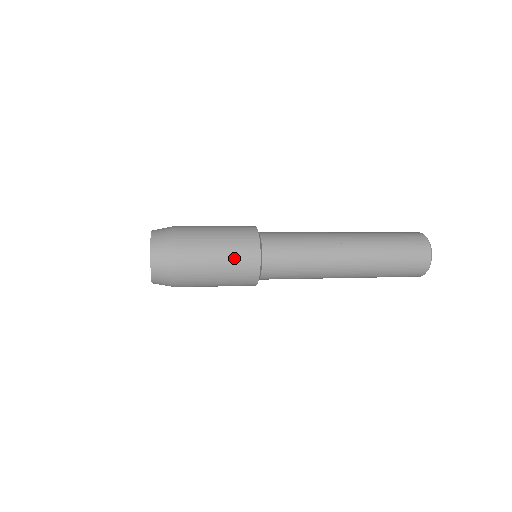
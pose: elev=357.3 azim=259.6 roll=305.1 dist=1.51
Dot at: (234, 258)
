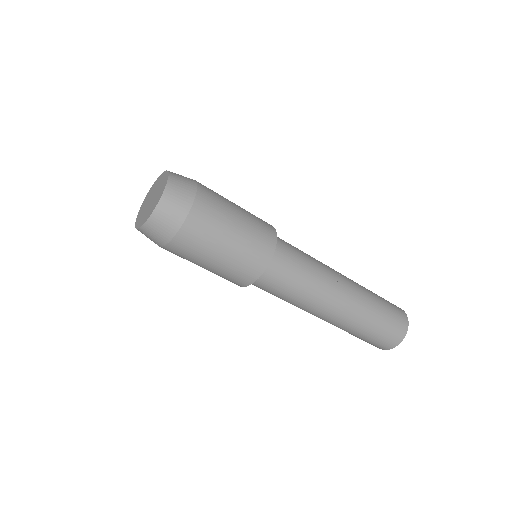
Dot at: (249, 240)
